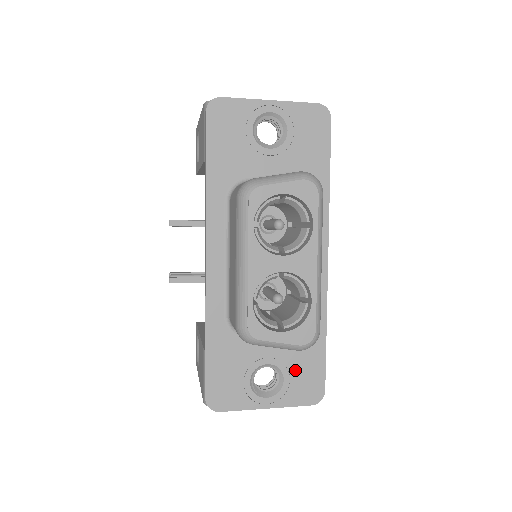
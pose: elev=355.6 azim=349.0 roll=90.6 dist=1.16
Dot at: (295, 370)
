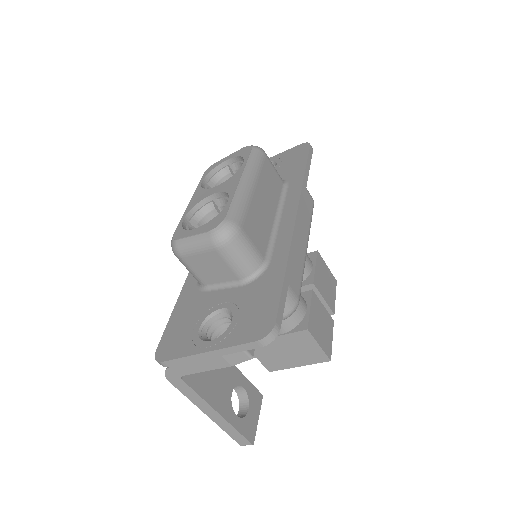
Dot at: (246, 308)
